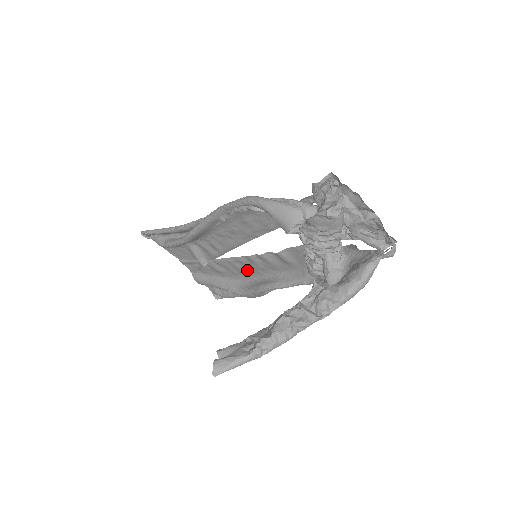
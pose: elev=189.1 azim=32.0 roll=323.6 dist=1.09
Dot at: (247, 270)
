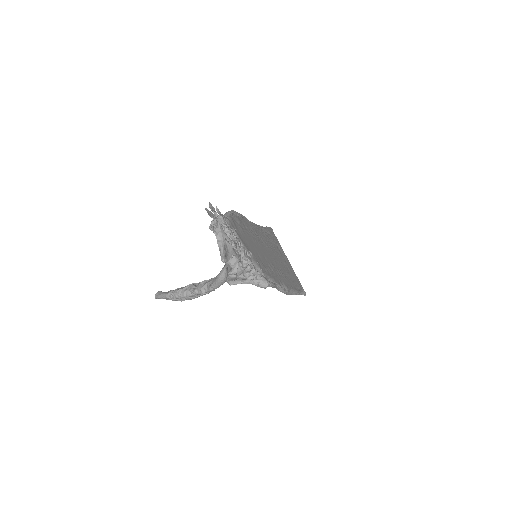
Dot at: (280, 271)
